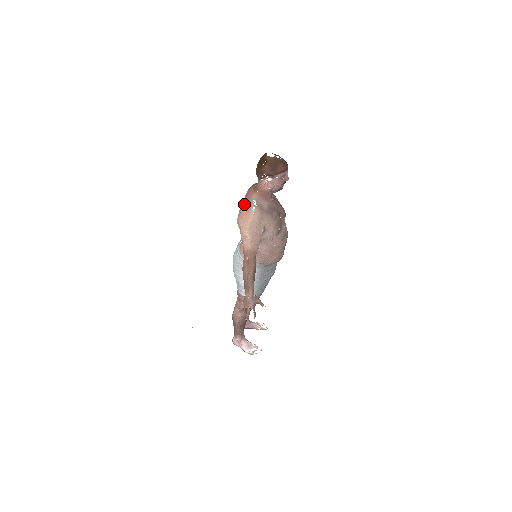
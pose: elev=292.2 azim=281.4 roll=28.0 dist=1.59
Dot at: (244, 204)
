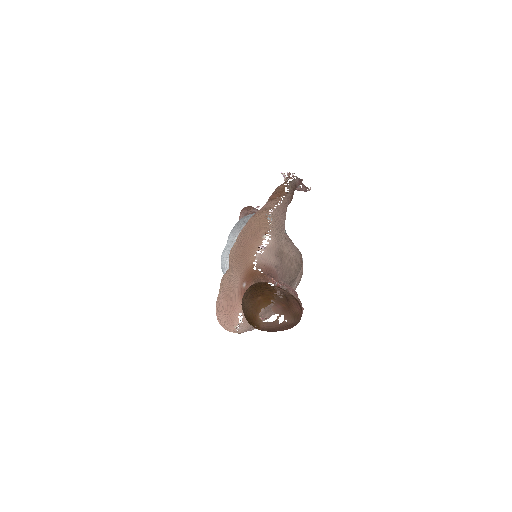
Dot at: (224, 309)
